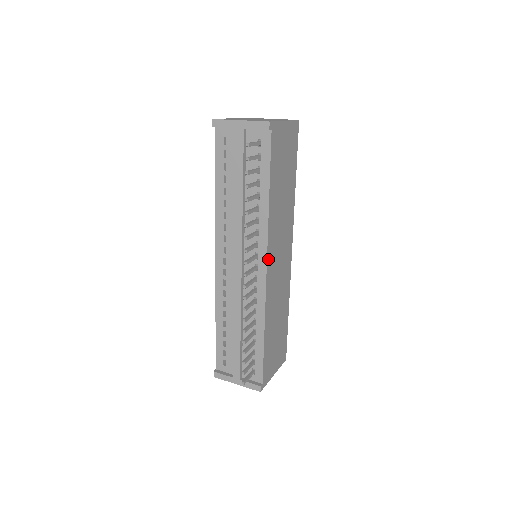
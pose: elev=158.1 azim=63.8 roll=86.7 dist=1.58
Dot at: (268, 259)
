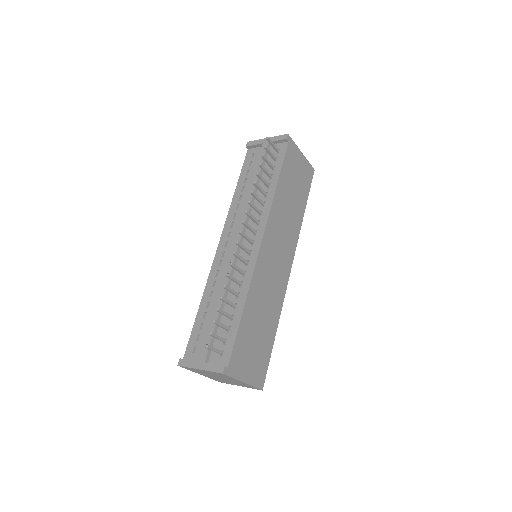
Dot at: (265, 236)
